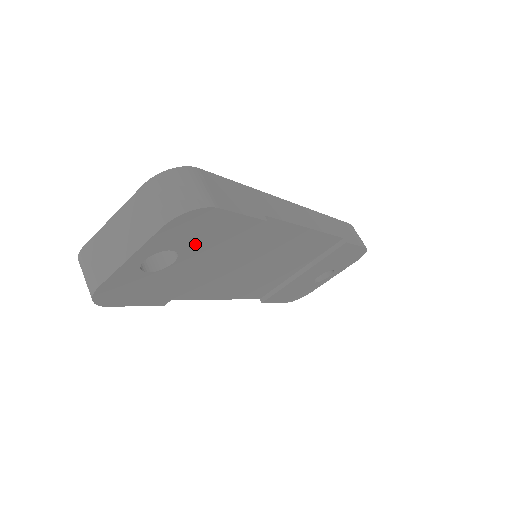
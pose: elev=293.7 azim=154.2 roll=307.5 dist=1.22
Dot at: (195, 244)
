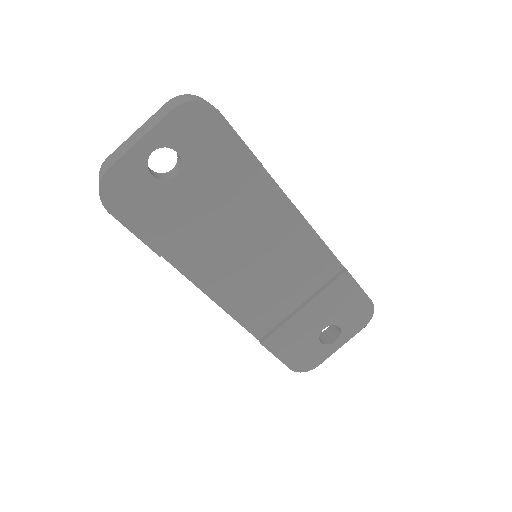
Dot at: (197, 158)
